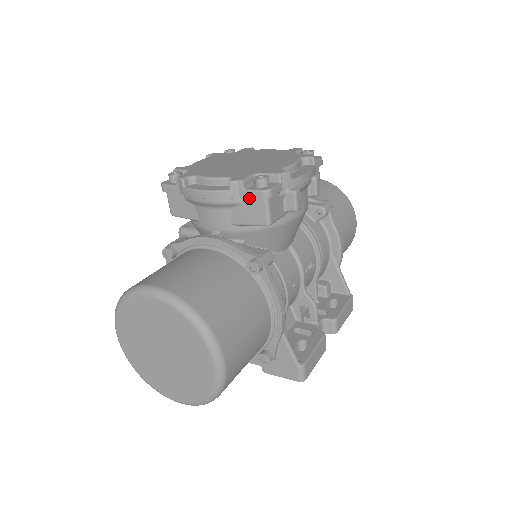
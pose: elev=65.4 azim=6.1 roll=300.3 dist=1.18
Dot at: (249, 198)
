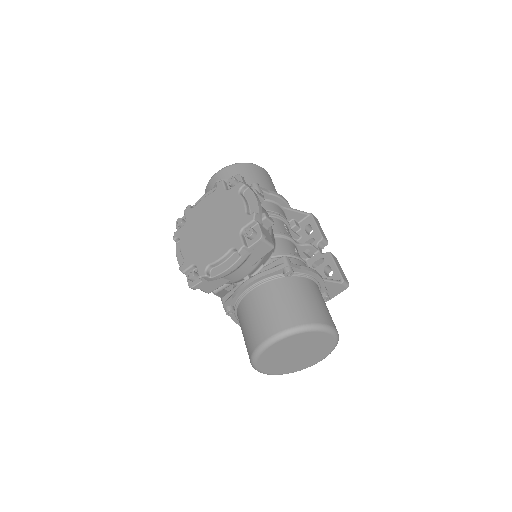
Dot at: (253, 248)
